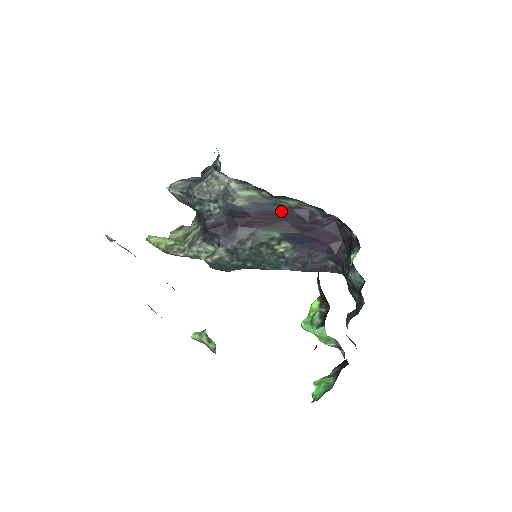
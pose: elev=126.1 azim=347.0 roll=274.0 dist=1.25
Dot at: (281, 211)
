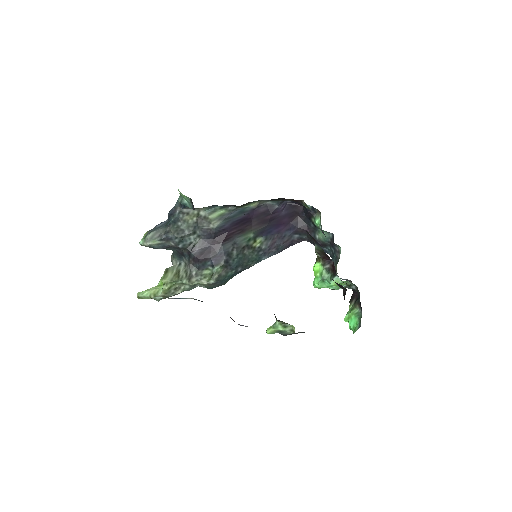
Dot at: (247, 215)
